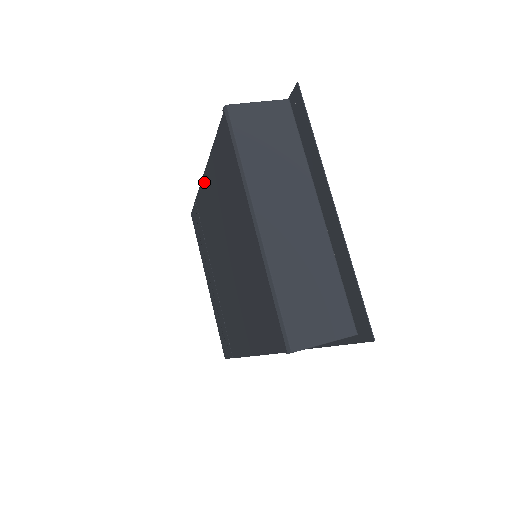
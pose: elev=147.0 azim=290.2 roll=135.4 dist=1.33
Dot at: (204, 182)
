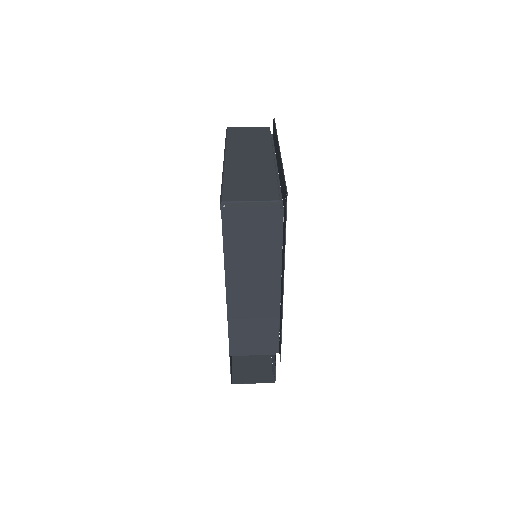
Dot at: occluded
